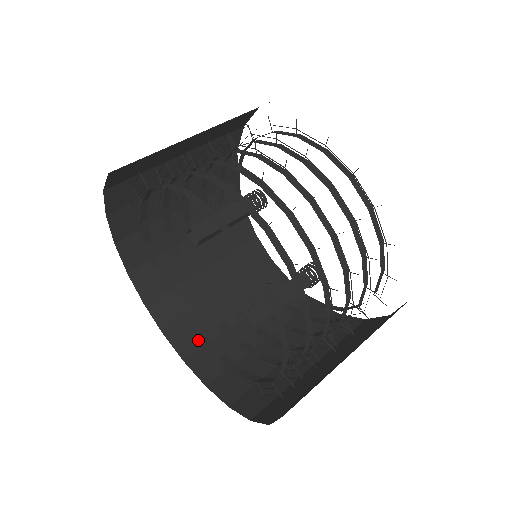
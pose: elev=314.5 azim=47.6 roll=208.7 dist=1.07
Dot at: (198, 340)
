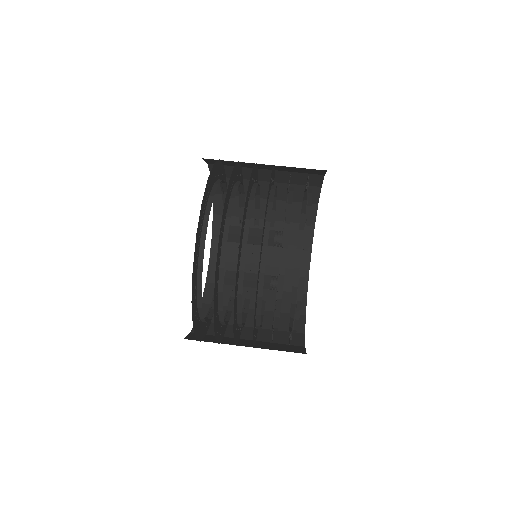
Dot at: occluded
